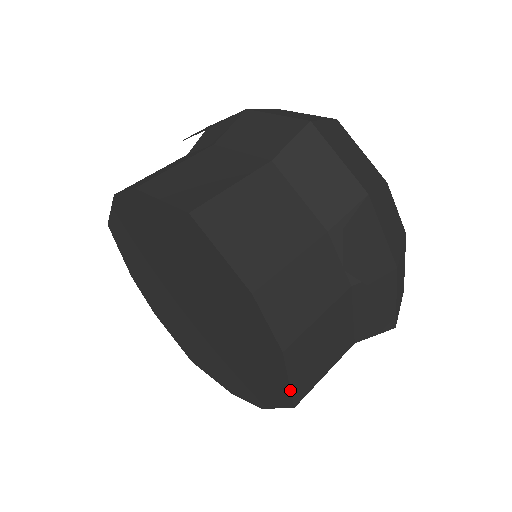
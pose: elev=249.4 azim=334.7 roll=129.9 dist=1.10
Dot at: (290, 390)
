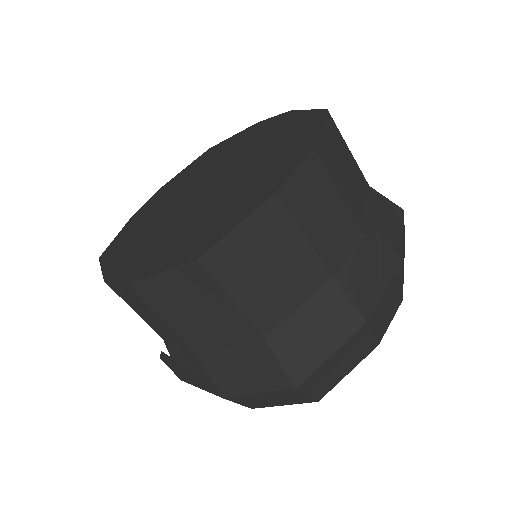
Dot at: (224, 235)
